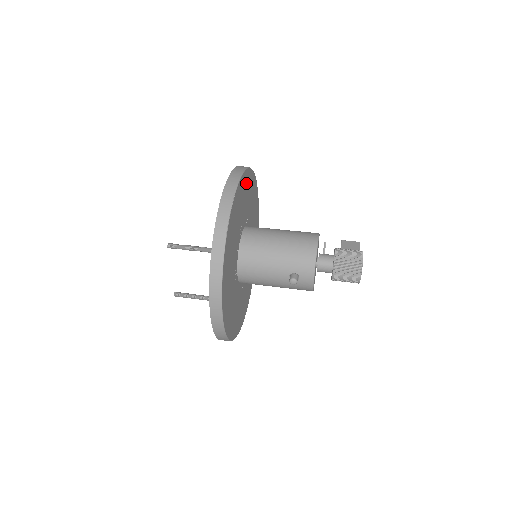
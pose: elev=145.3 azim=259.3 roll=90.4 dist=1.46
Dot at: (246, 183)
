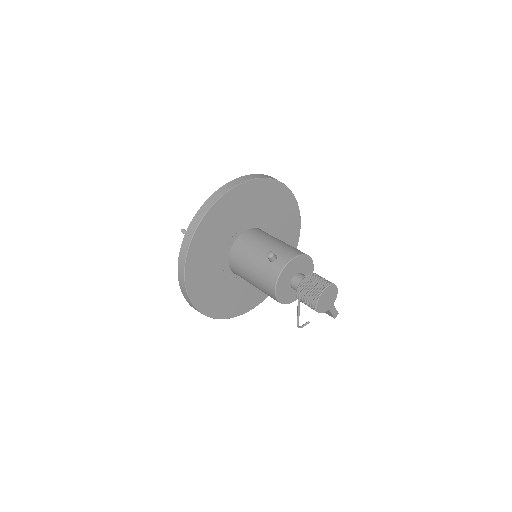
Dot at: (292, 216)
